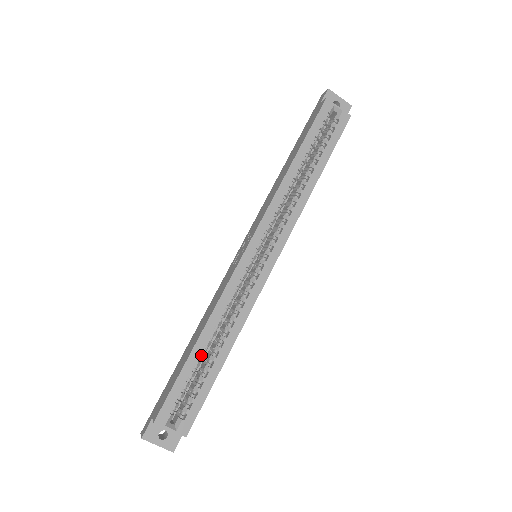
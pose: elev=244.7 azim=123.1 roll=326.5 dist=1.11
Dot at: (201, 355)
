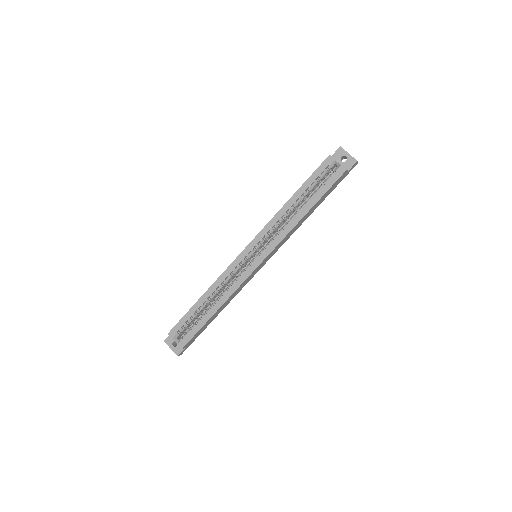
Dot at: (202, 306)
